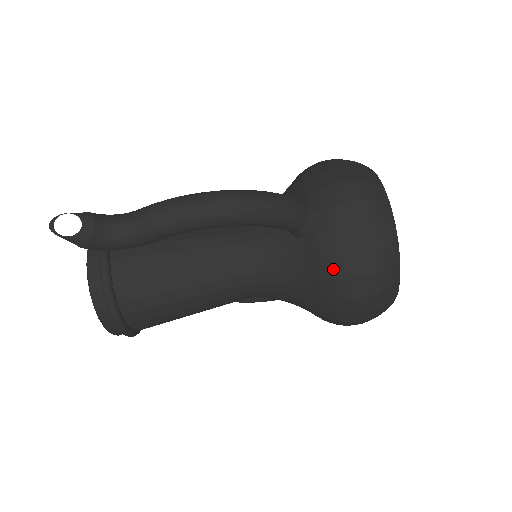
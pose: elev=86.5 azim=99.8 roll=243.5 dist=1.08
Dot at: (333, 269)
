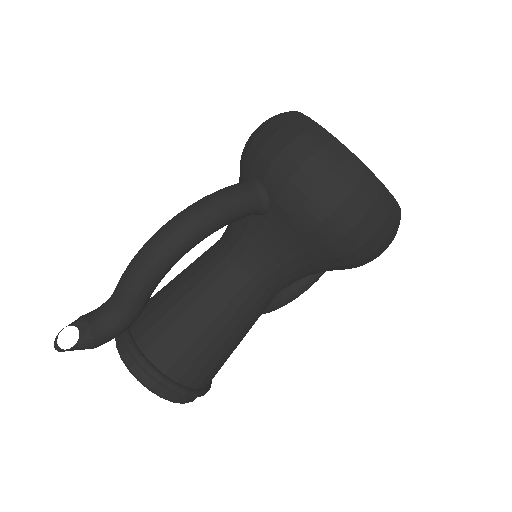
Dot at: (310, 218)
